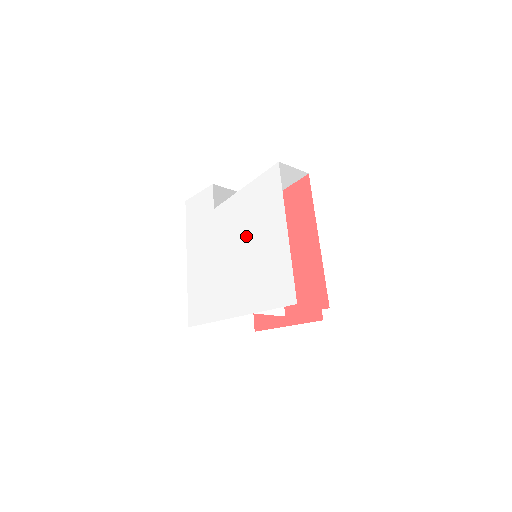
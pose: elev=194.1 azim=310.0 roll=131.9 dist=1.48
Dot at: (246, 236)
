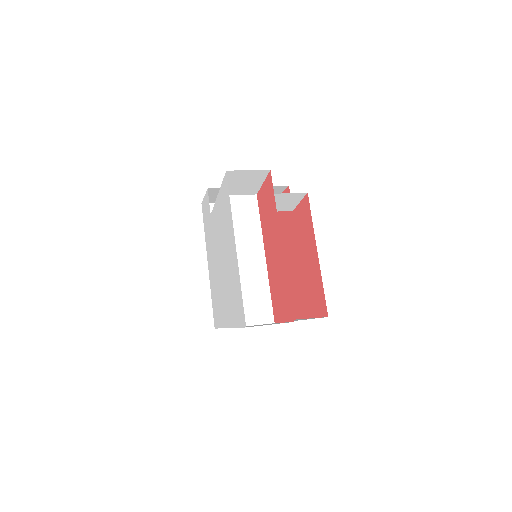
Dot at: (223, 248)
